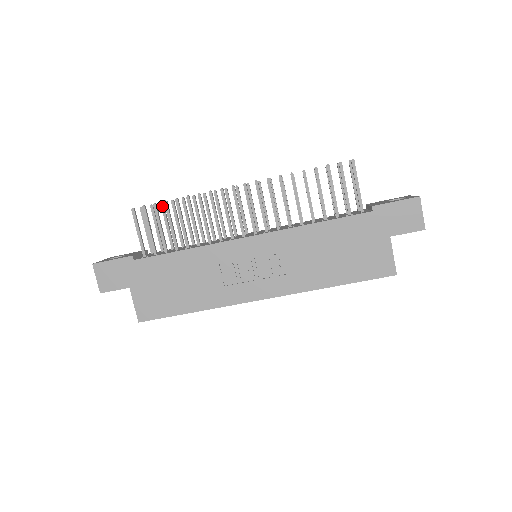
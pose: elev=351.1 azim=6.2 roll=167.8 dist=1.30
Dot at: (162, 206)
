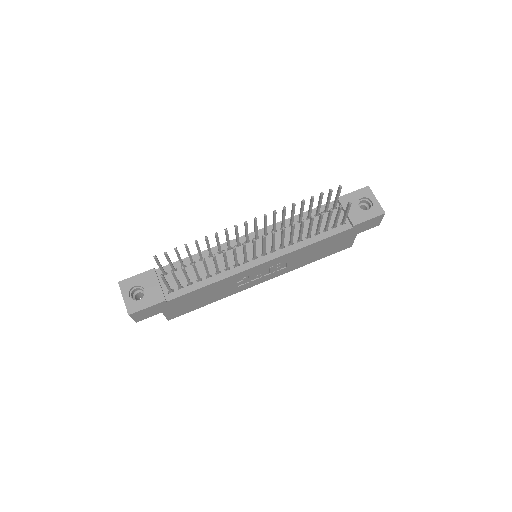
Dot at: (176, 251)
